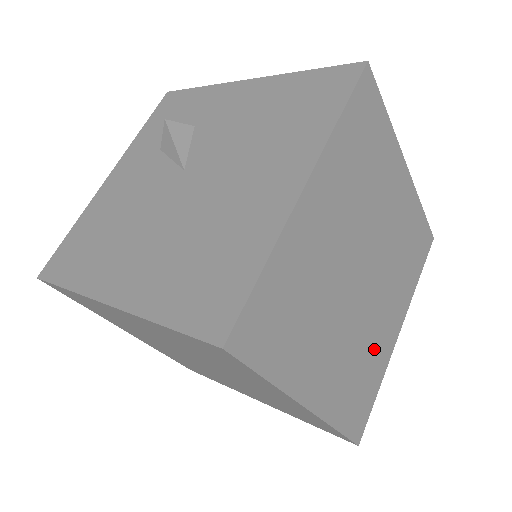
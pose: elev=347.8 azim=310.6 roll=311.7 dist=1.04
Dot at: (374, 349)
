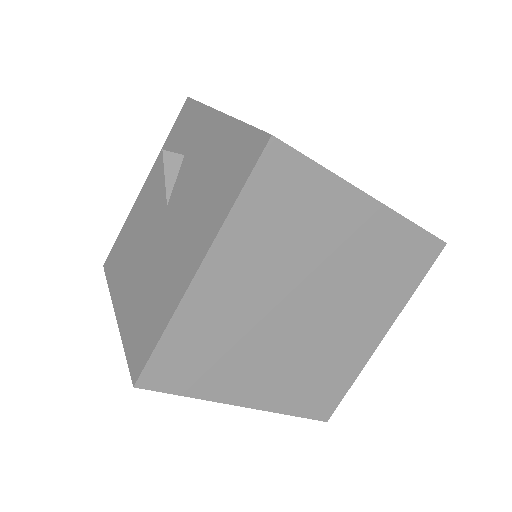
Dot at: (338, 356)
